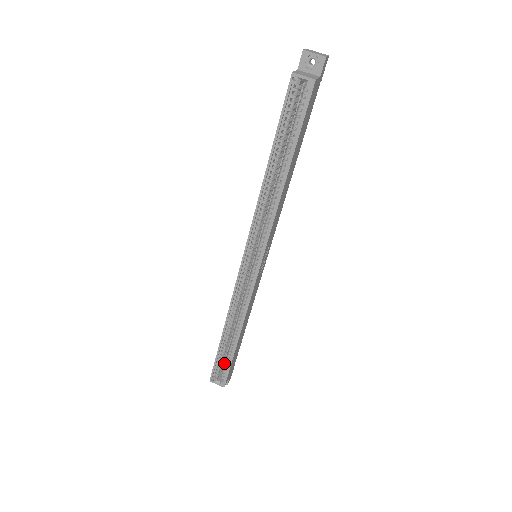
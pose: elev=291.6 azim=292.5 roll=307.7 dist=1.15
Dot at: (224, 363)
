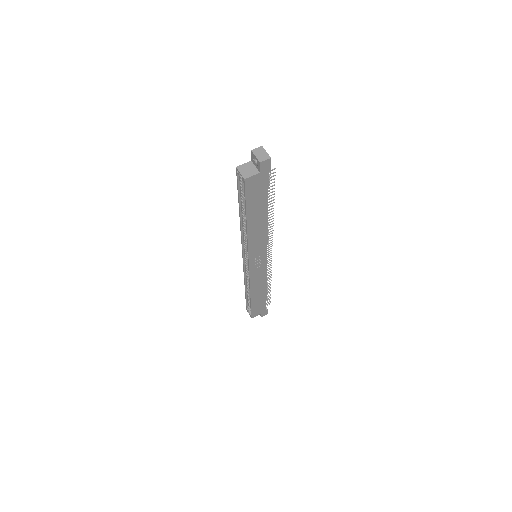
Dot at: occluded
